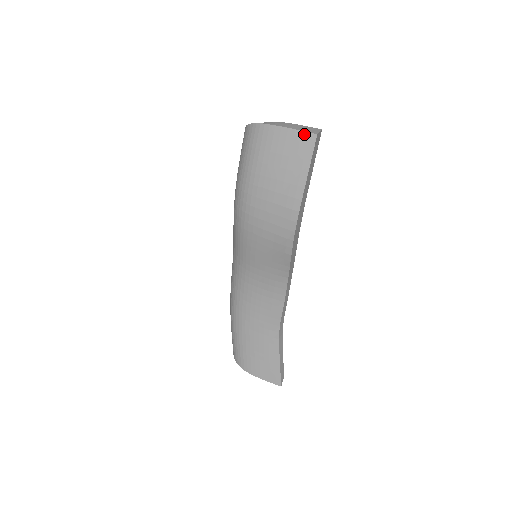
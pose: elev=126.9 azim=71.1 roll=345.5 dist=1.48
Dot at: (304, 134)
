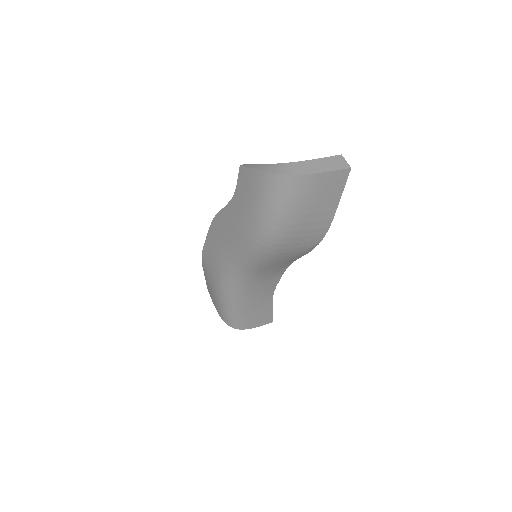
Dot at: (341, 172)
